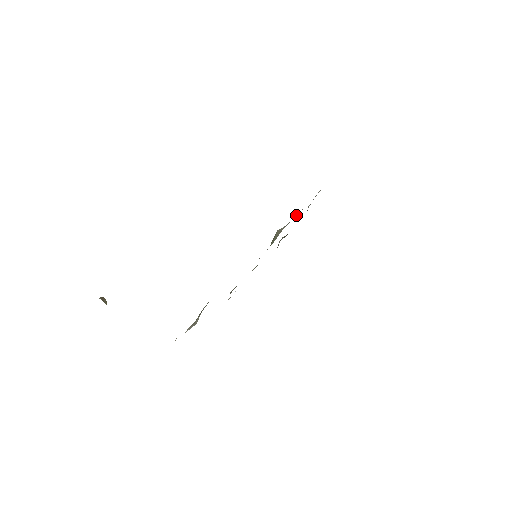
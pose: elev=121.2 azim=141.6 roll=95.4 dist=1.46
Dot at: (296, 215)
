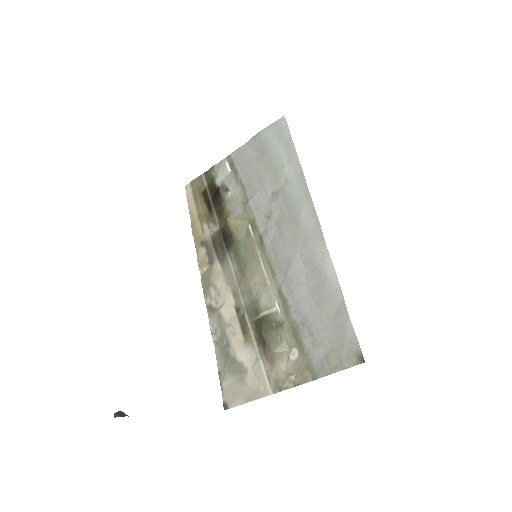
Dot at: (228, 196)
